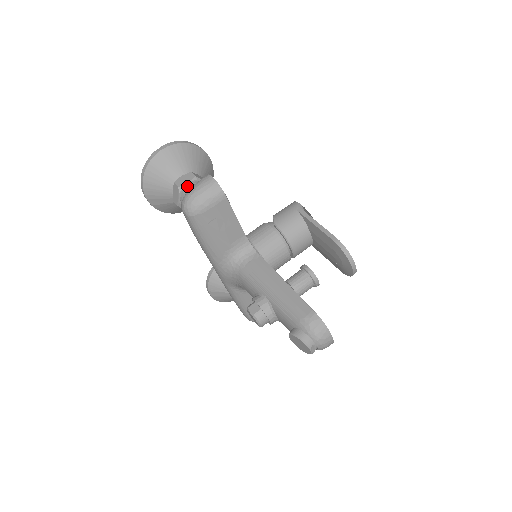
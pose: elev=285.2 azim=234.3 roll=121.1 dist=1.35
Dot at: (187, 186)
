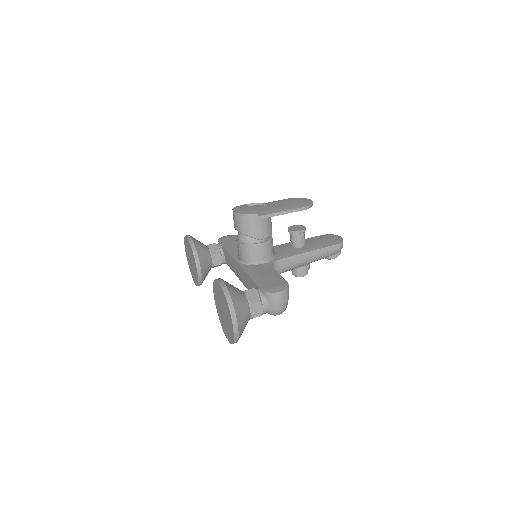
Dot at: (265, 309)
